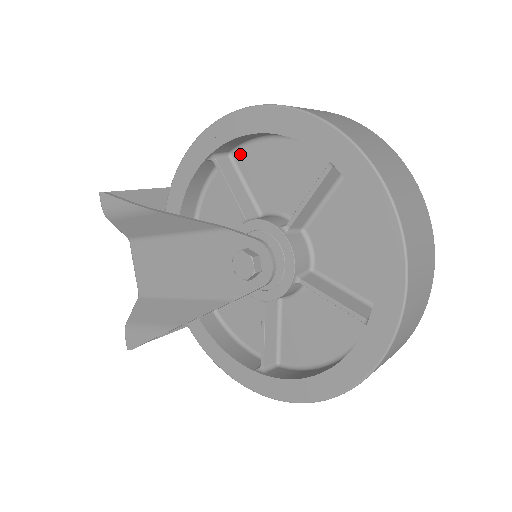
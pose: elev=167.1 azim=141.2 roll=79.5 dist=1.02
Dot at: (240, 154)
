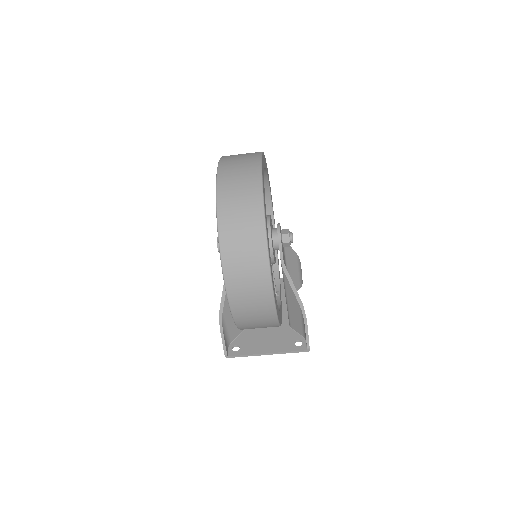
Dot at: occluded
